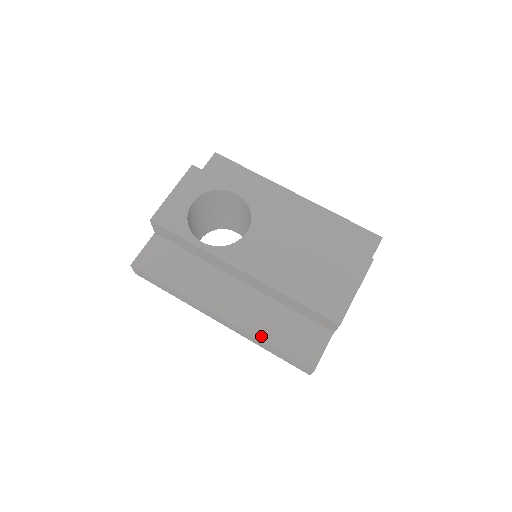
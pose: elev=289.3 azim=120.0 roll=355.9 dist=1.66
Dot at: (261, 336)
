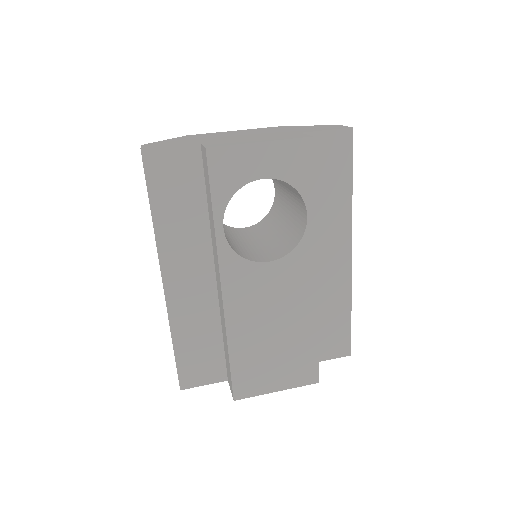
Dot at: (176, 331)
